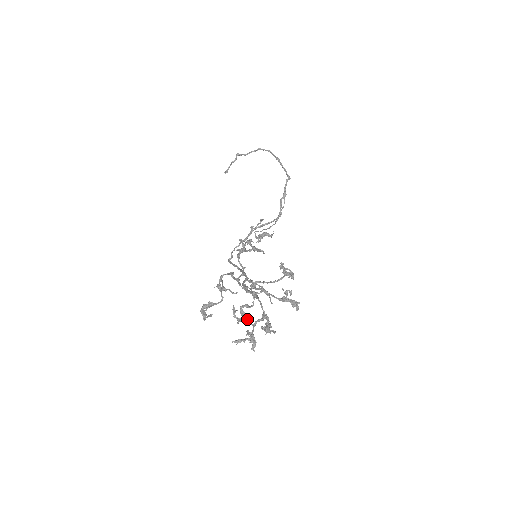
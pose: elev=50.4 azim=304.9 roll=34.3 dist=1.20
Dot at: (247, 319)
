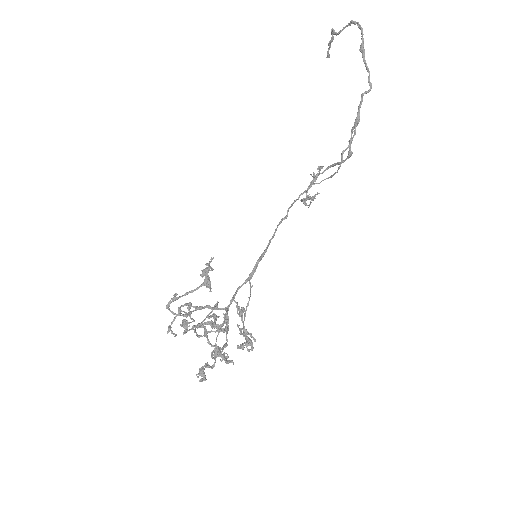
Dot at: (226, 334)
